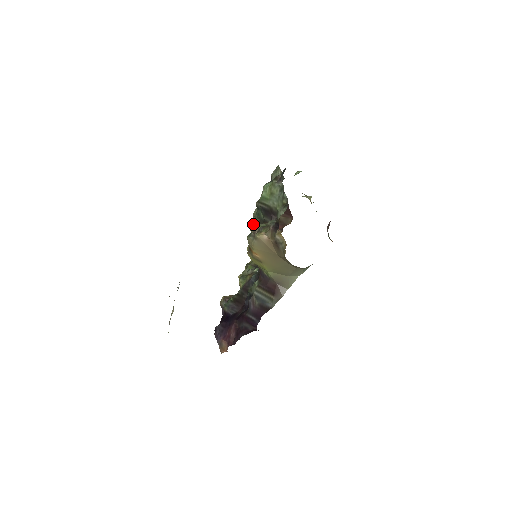
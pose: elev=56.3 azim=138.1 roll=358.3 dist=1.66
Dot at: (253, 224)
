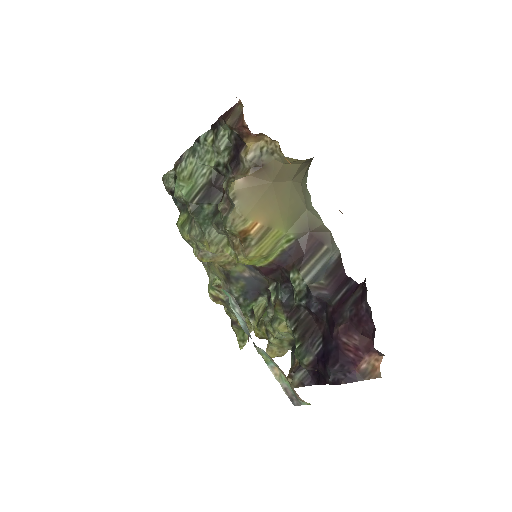
Dot at: (212, 240)
